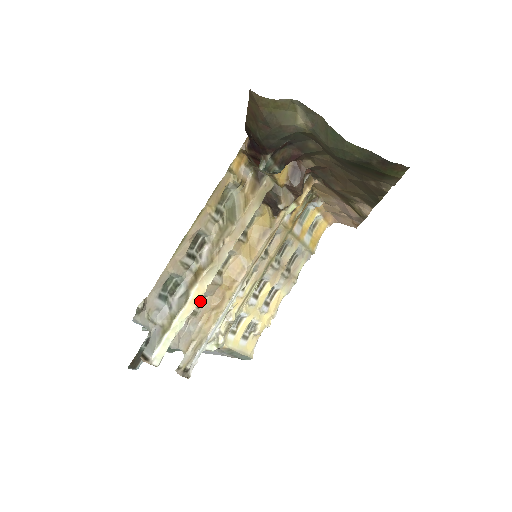
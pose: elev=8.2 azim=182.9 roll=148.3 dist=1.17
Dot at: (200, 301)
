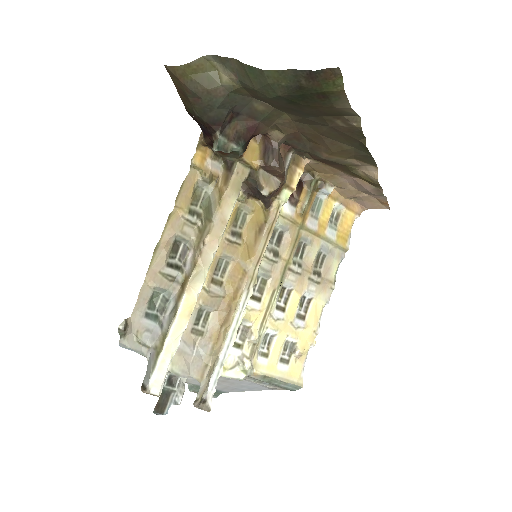
Dot at: (204, 318)
